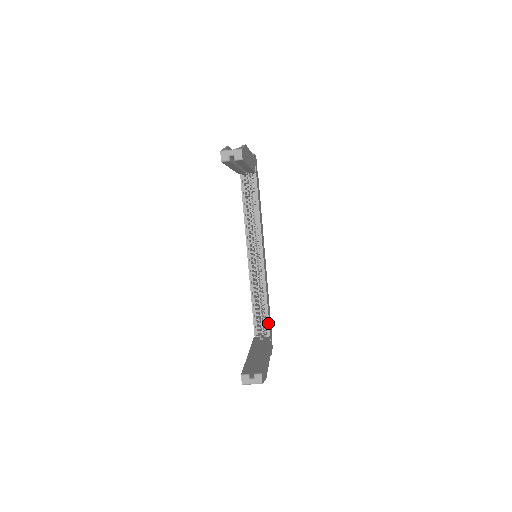
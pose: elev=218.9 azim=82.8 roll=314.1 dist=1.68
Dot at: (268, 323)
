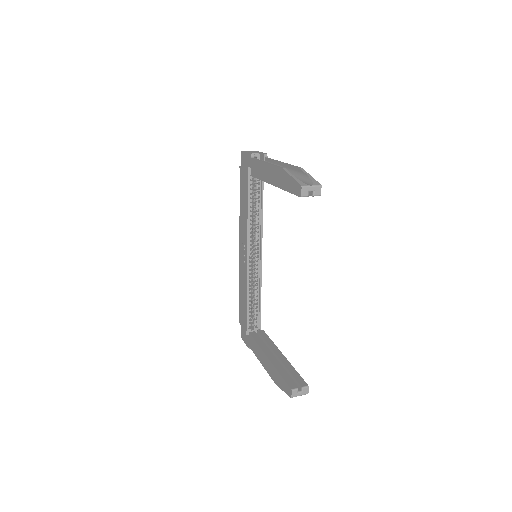
Dot at: (260, 317)
